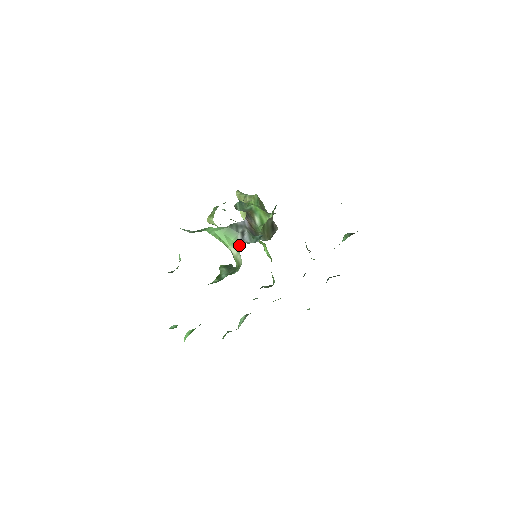
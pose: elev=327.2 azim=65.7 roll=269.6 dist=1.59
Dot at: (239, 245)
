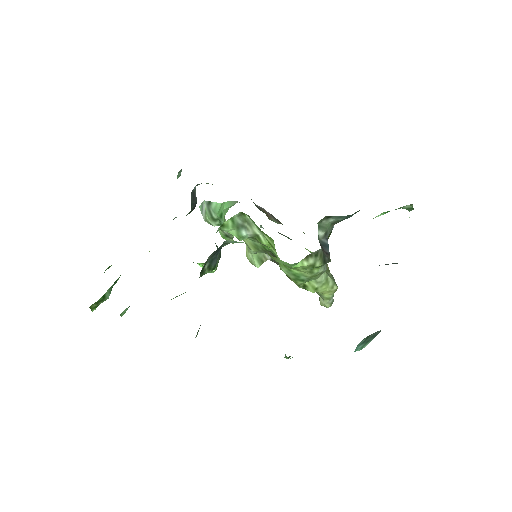
Dot at: occluded
